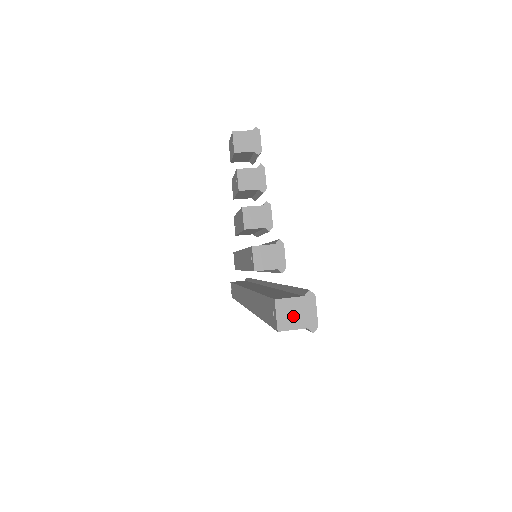
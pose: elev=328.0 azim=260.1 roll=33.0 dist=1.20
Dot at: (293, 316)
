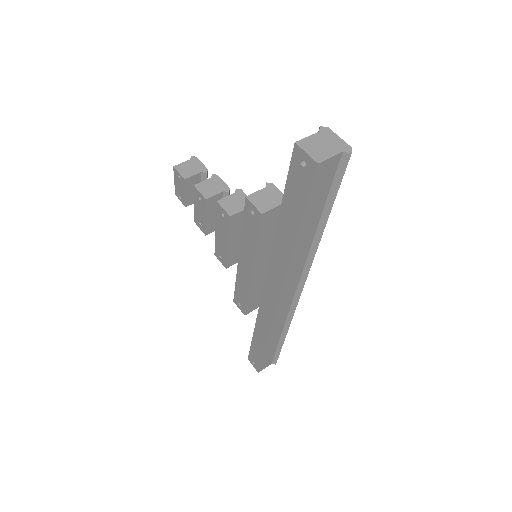
Dot at: (322, 148)
